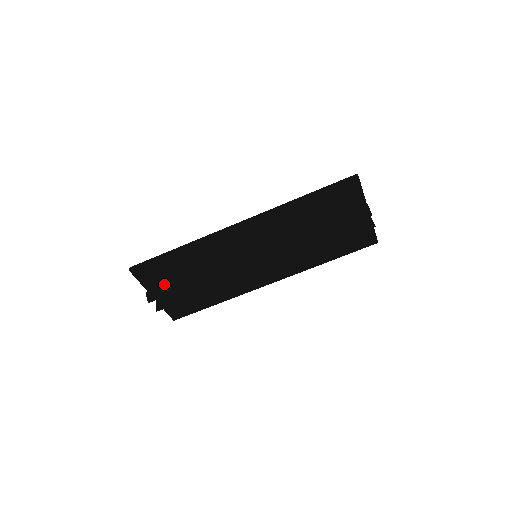
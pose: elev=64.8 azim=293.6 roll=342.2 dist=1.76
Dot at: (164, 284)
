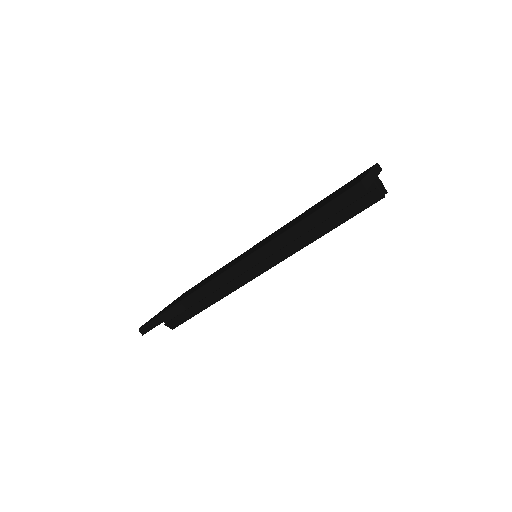
Dot at: occluded
